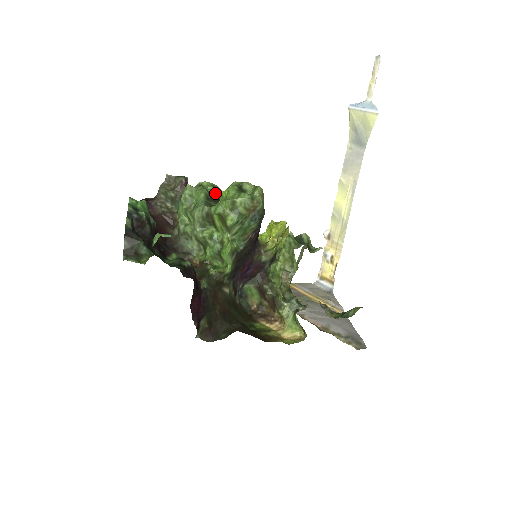
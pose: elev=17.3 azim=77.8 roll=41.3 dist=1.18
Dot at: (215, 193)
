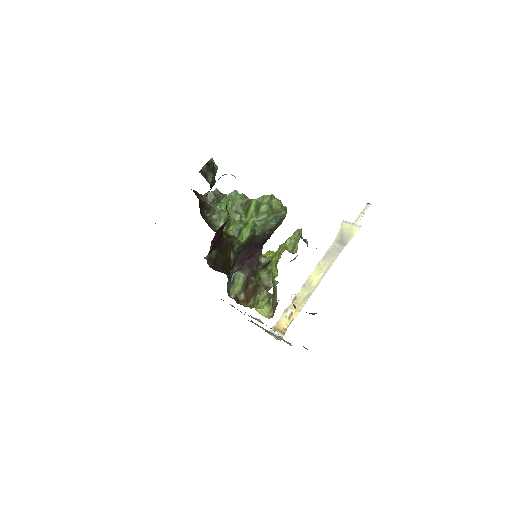
Dot at: occluded
